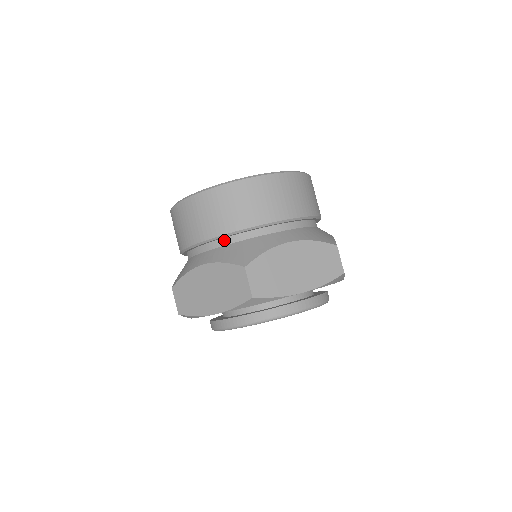
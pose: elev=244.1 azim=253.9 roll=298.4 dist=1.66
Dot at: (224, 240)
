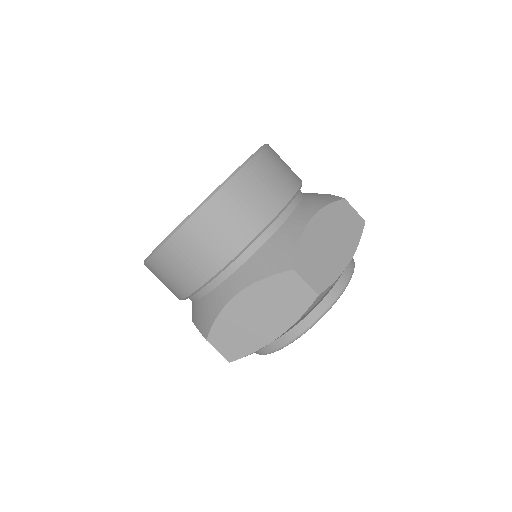
Dot at: (242, 256)
